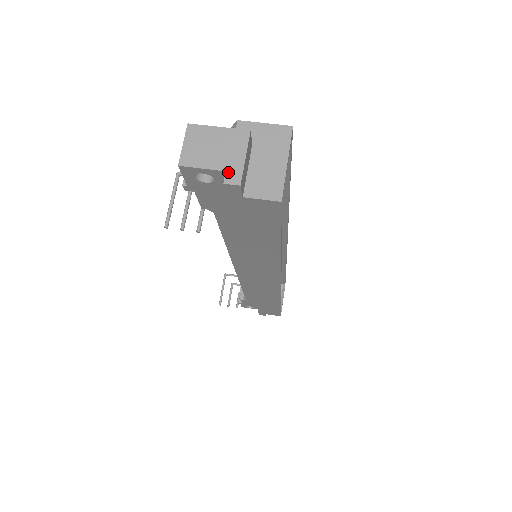
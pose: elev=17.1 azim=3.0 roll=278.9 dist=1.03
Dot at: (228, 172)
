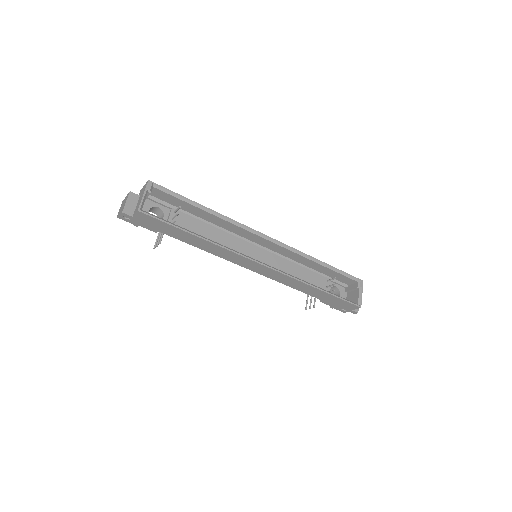
Dot at: (122, 210)
